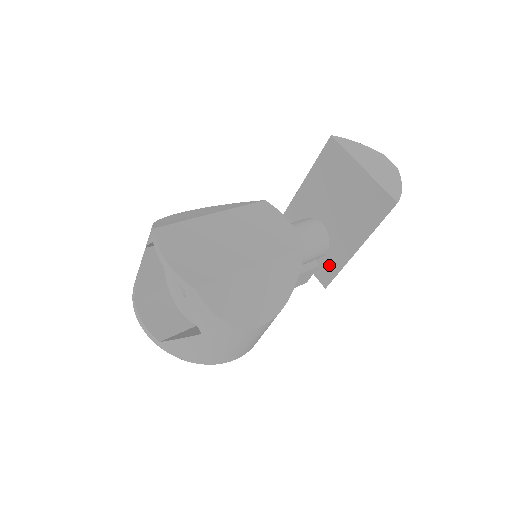
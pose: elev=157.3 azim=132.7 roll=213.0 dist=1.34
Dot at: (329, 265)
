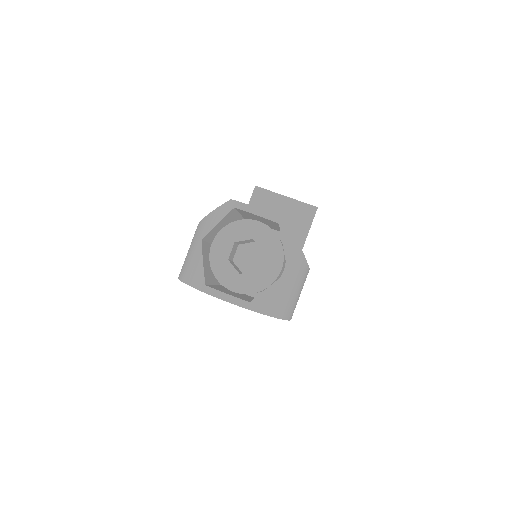
Dot at: occluded
